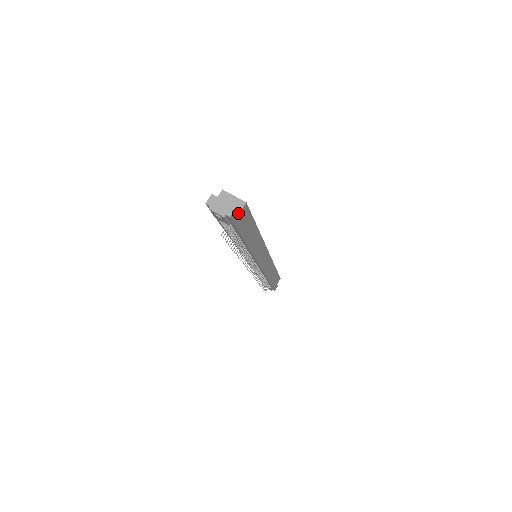
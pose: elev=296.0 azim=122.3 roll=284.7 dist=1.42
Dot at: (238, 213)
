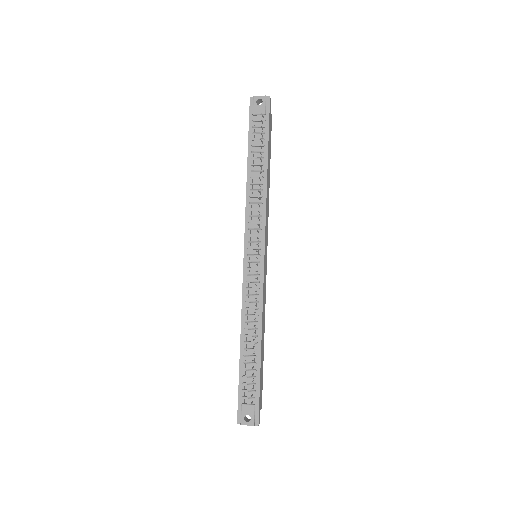
Dot at: (270, 109)
